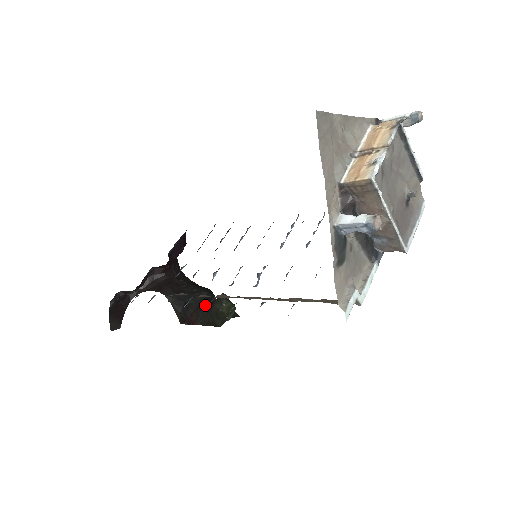
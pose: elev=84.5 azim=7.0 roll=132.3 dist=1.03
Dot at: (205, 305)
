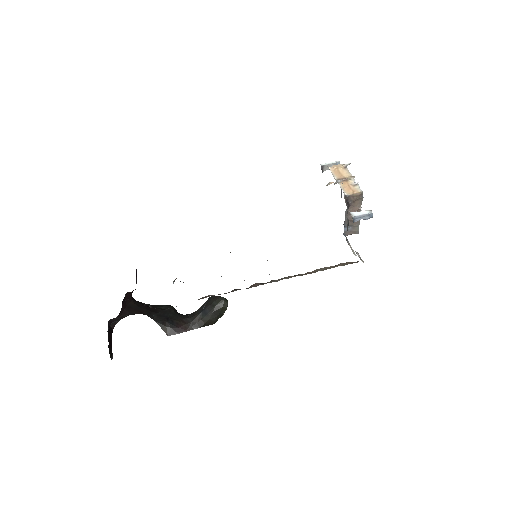
Dot at: (183, 315)
